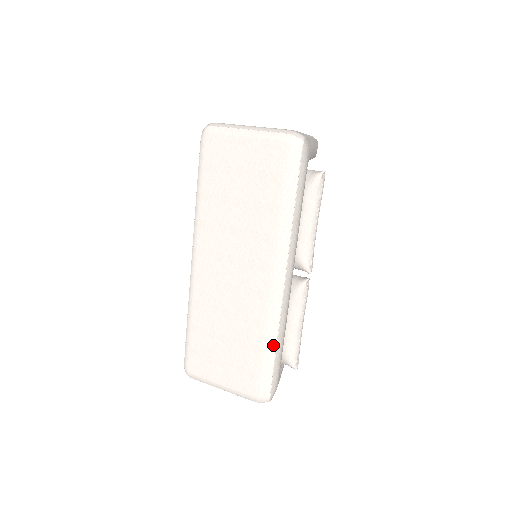
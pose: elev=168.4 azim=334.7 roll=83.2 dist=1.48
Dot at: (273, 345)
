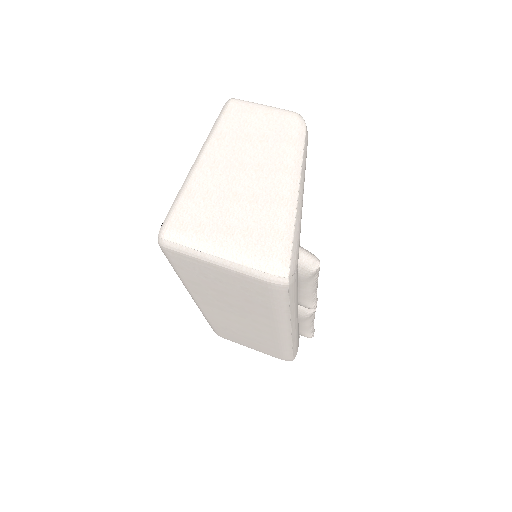
Dot at: (289, 350)
